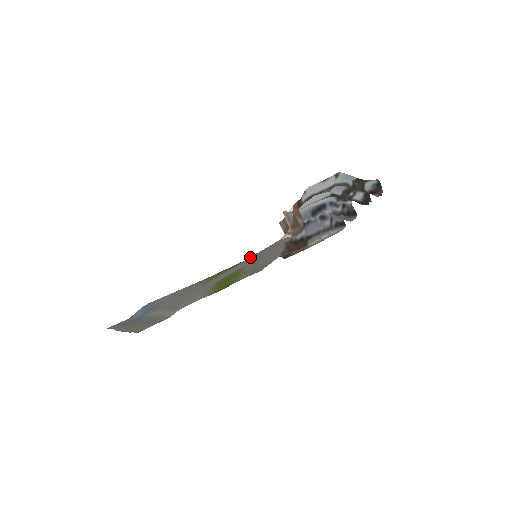
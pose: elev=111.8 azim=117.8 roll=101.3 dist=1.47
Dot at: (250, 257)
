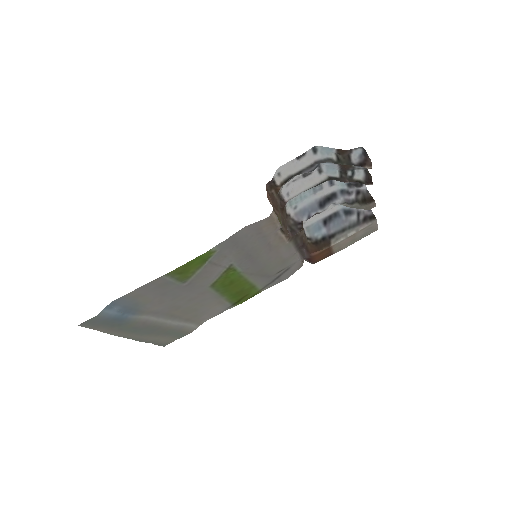
Dot at: (215, 248)
